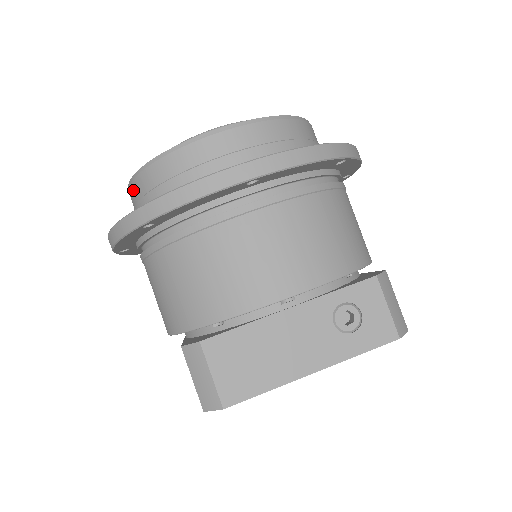
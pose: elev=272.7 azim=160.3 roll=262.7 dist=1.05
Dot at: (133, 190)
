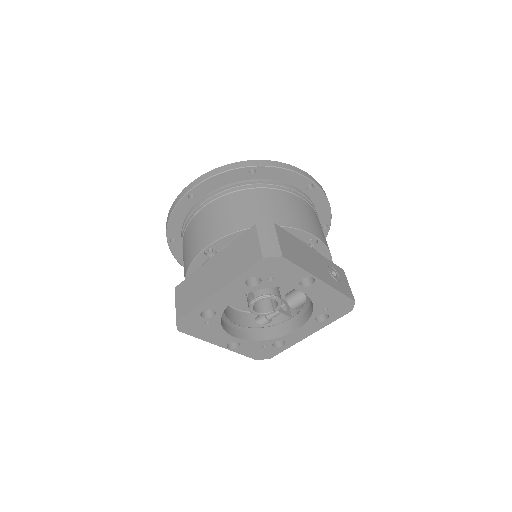
Dot at: occluded
